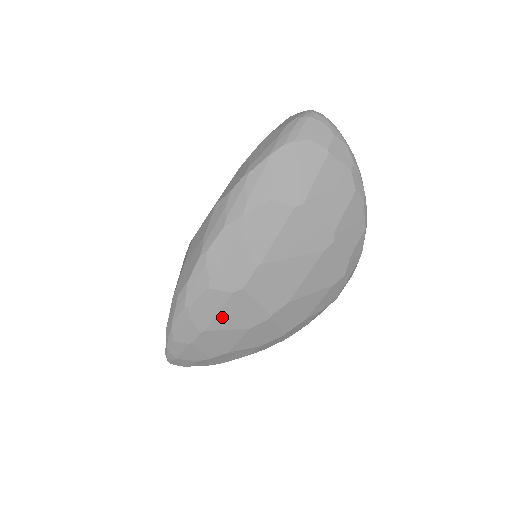
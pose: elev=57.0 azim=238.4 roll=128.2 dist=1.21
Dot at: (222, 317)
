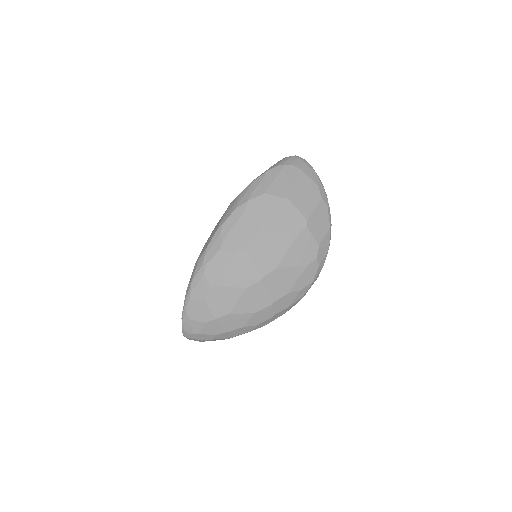
Dot at: (227, 275)
